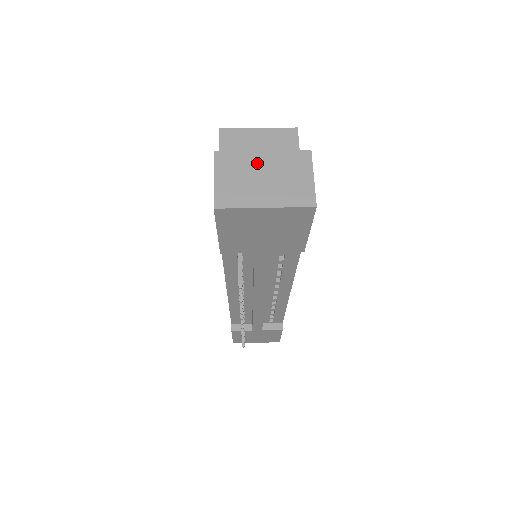
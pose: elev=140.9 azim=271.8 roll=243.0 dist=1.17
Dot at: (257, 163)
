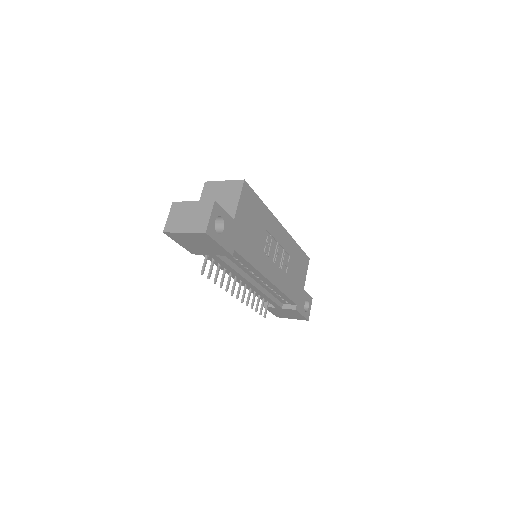
Dot at: (188, 208)
